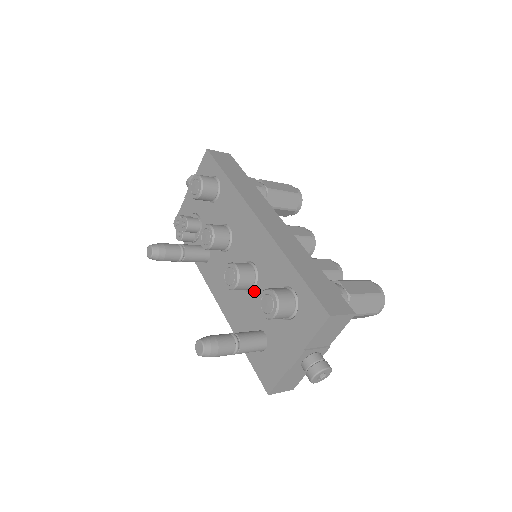
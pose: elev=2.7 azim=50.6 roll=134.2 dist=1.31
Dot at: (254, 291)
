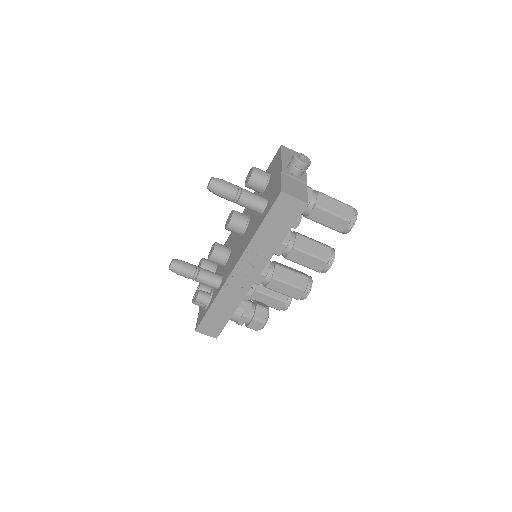
Dot at: (250, 218)
